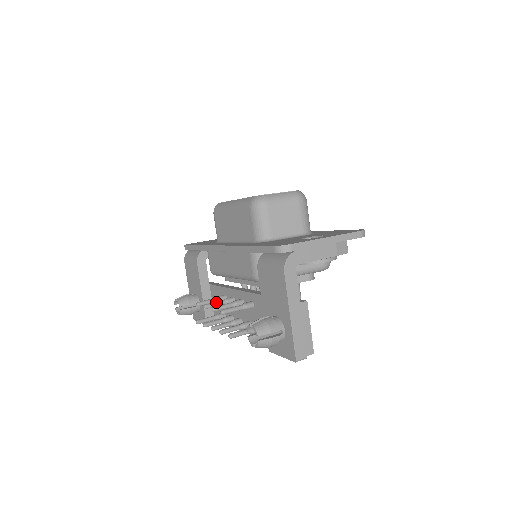
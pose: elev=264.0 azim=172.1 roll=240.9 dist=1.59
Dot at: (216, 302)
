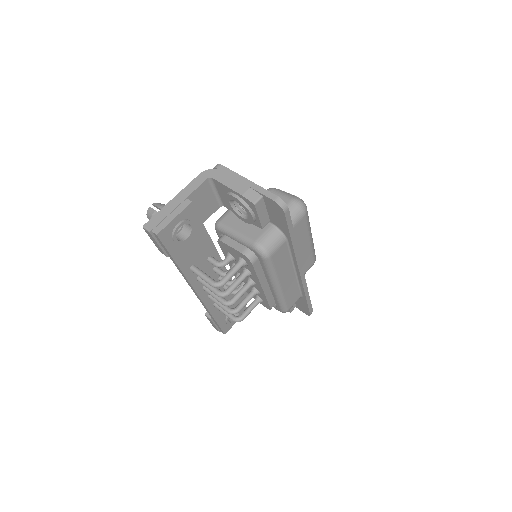
Dot at: occluded
